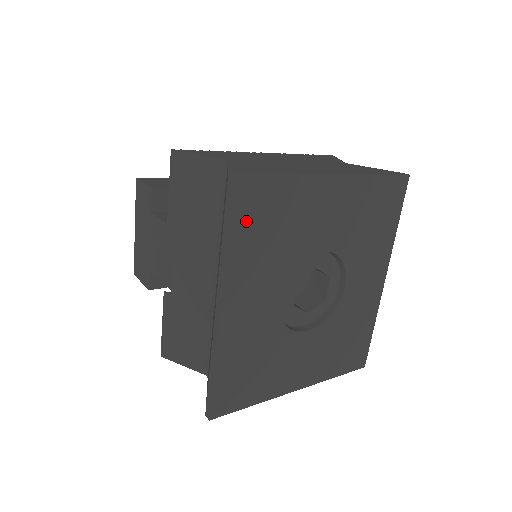
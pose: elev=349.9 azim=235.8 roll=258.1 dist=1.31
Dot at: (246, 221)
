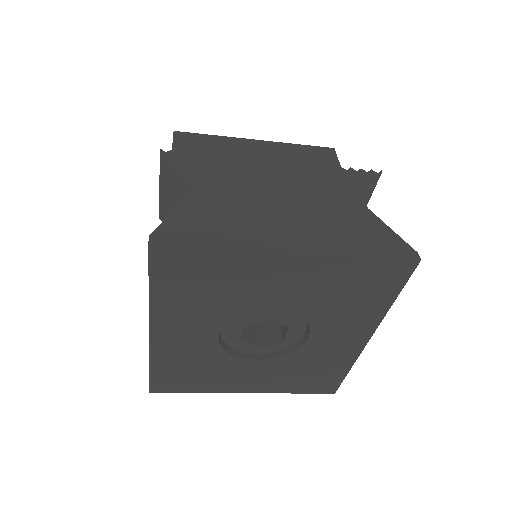
Dot at: (170, 278)
